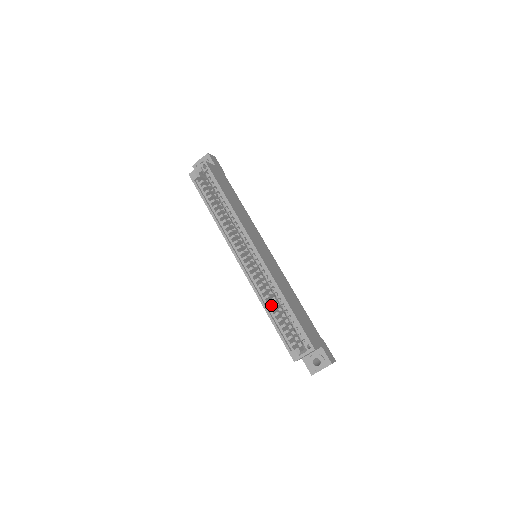
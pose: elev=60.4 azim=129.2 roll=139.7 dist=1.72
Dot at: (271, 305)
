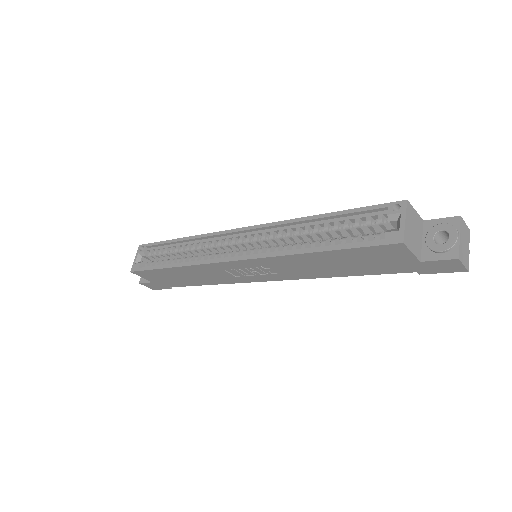
Dot at: occluded
